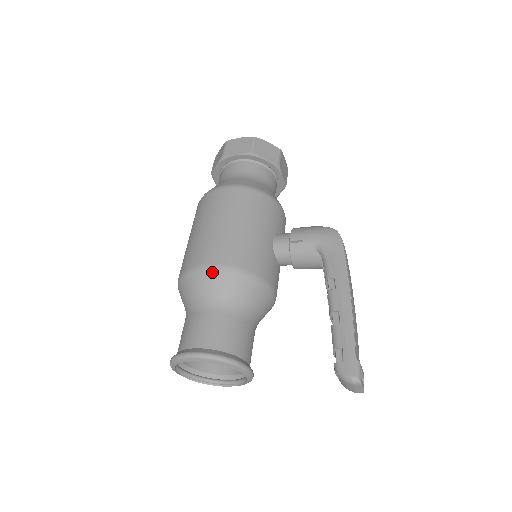
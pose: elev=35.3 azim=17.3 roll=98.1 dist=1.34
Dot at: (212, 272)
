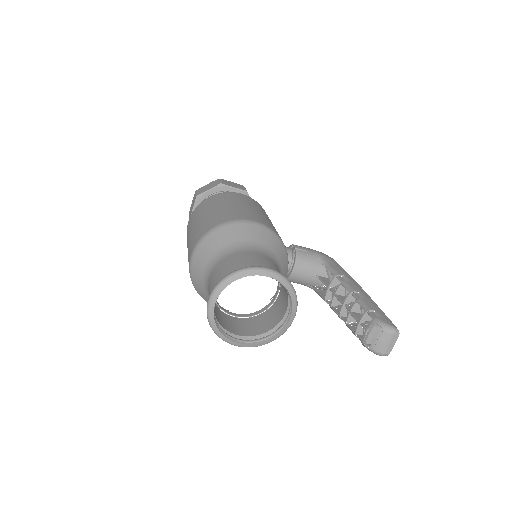
Dot at: (261, 227)
